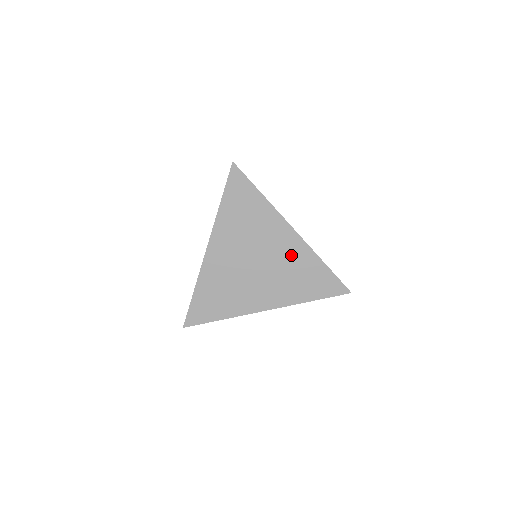
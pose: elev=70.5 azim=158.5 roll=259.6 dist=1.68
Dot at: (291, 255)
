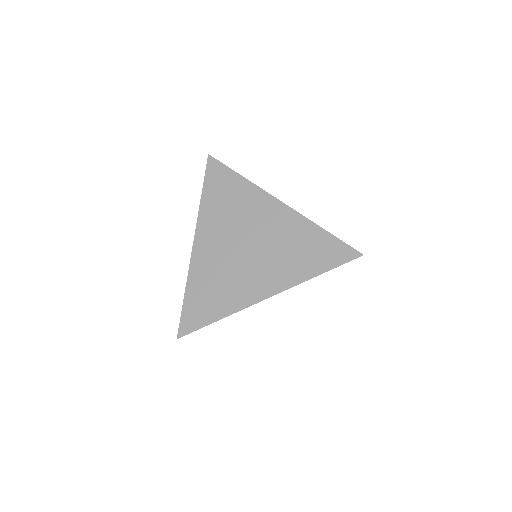
Dot at: (283, 229)
